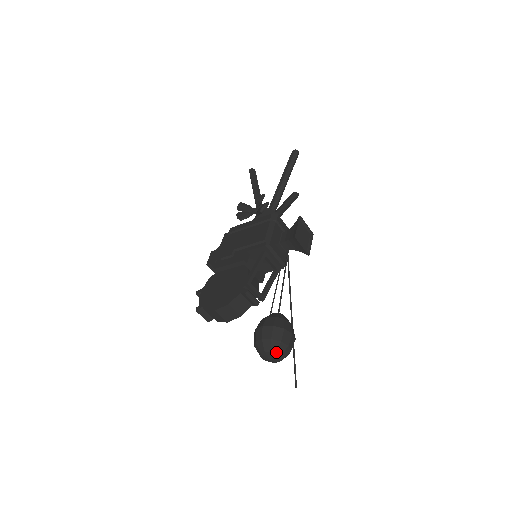
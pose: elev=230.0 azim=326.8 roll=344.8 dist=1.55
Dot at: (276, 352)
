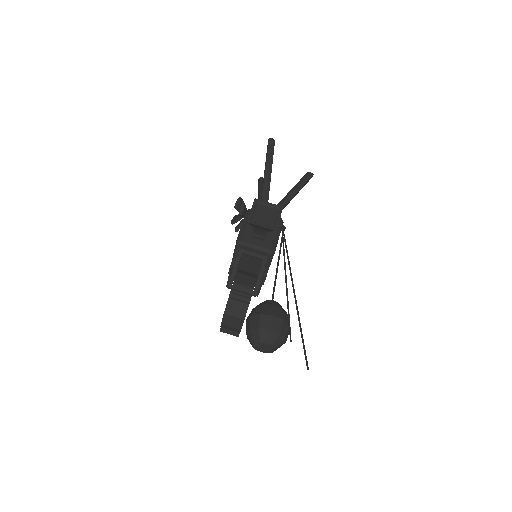
Dot at: (260, 340)
